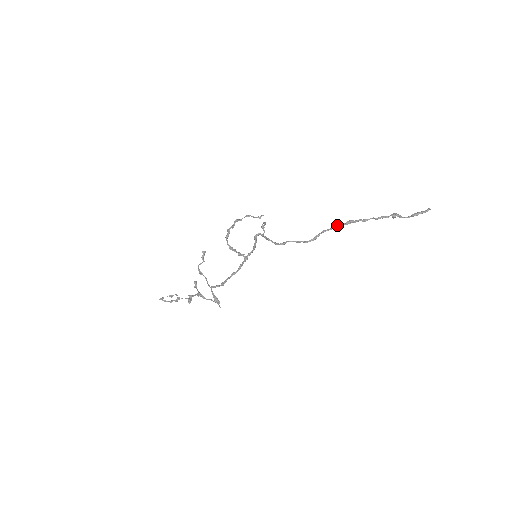
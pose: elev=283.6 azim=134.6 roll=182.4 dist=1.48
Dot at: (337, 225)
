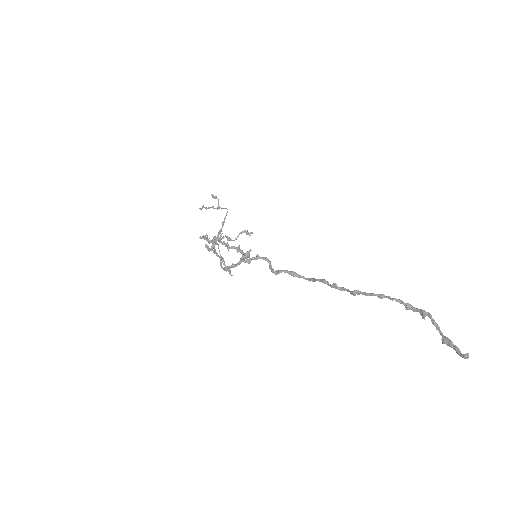
Dot at: (338, 288)
